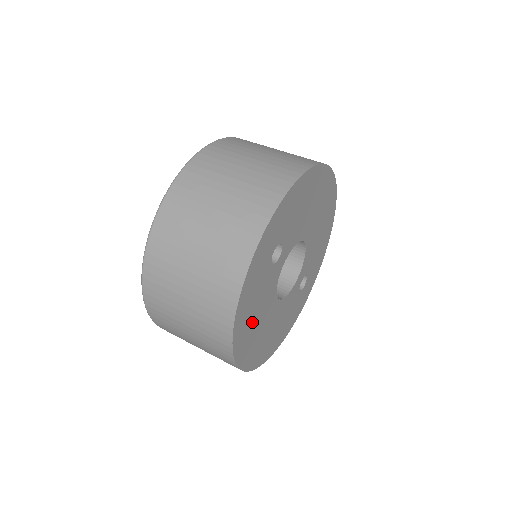
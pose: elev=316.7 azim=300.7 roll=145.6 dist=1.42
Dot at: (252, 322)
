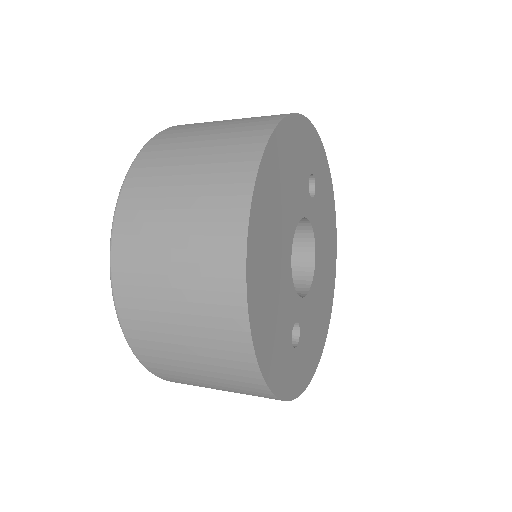
Dot at: (285, 173)
